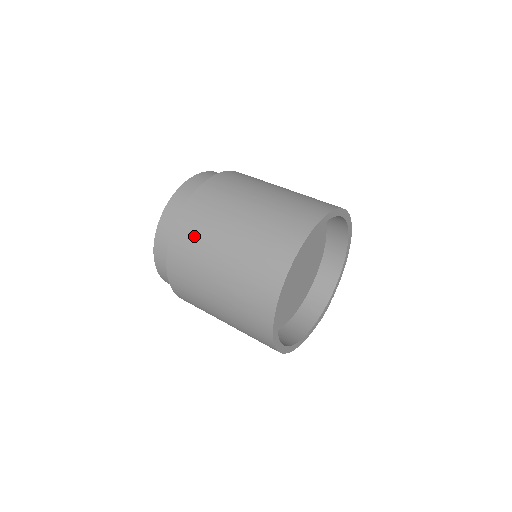
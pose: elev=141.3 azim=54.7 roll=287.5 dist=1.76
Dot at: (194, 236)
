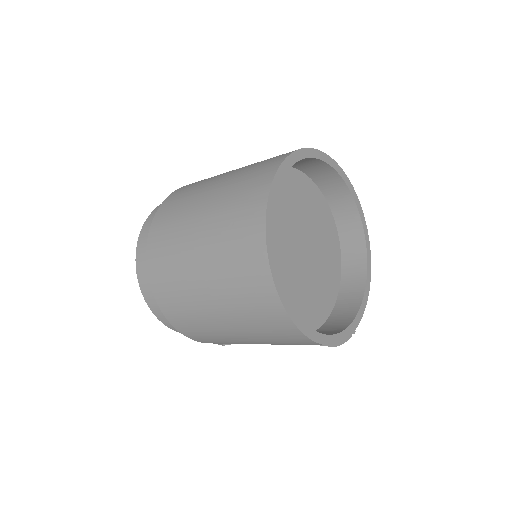
Dot at: (193, 185)
